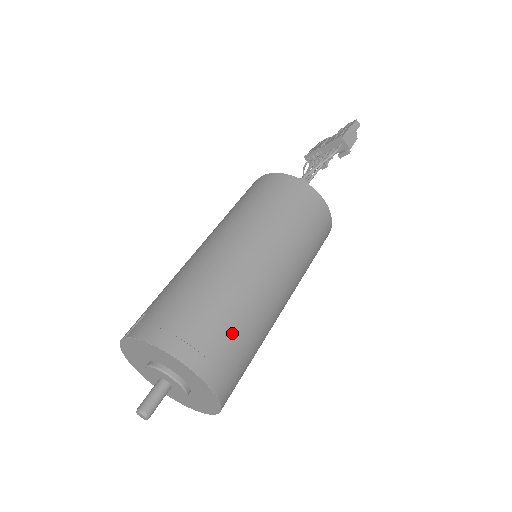
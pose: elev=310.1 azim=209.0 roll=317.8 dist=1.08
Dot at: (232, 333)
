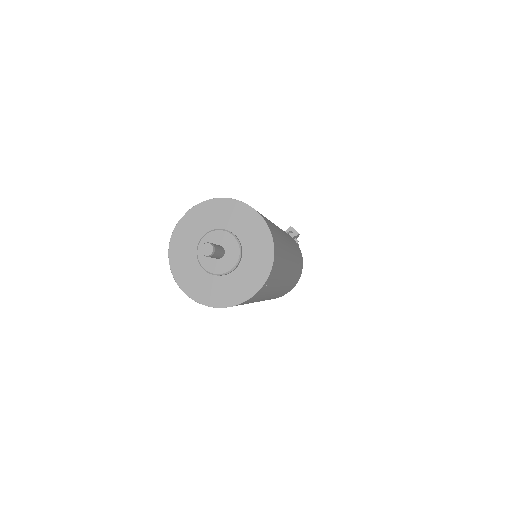
Dot at: (268, 220)
